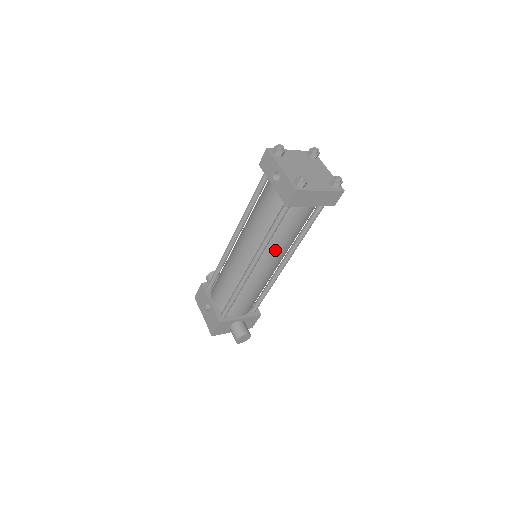
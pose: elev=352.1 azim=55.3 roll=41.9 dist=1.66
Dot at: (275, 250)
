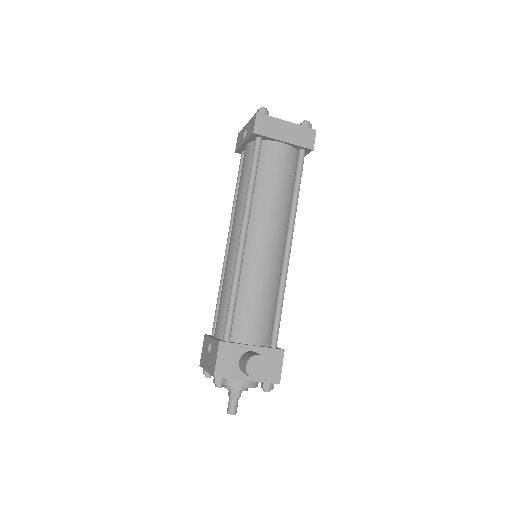
Dot at: (264, 210)
